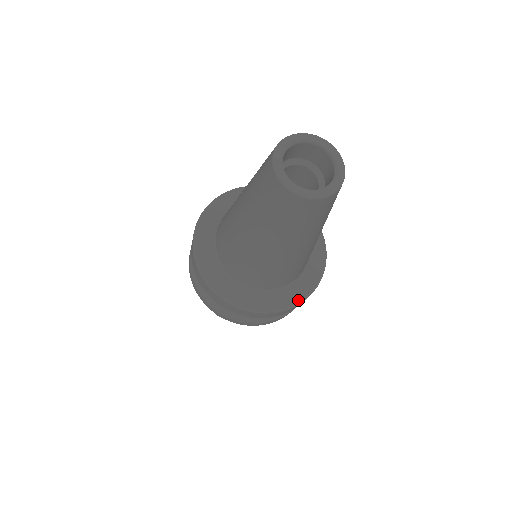
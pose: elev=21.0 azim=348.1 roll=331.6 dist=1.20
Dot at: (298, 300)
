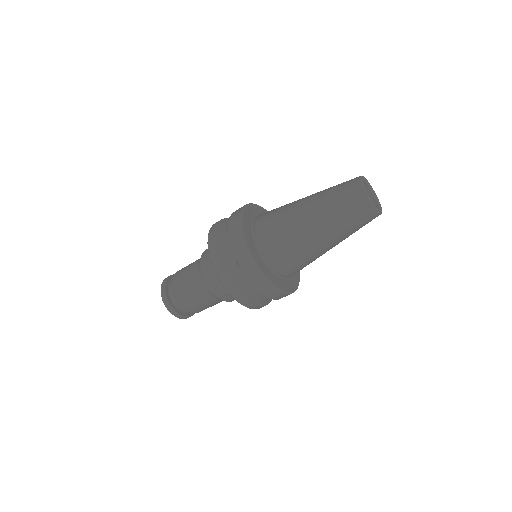
Dot at: (282, 289)
